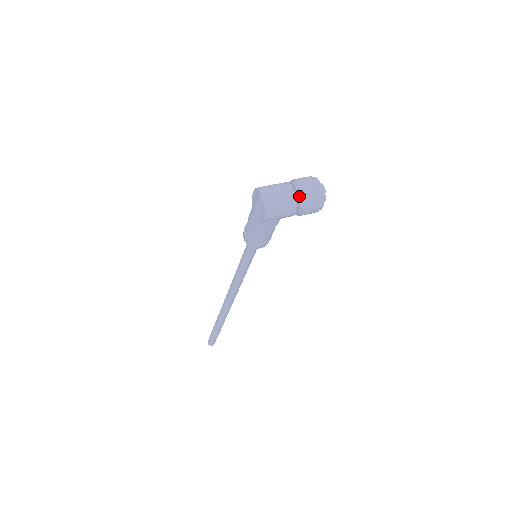
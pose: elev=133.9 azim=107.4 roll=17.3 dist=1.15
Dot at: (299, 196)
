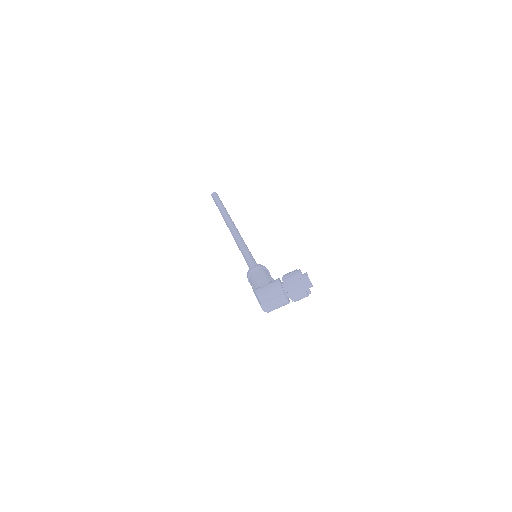
Dot at: (292, 300)
